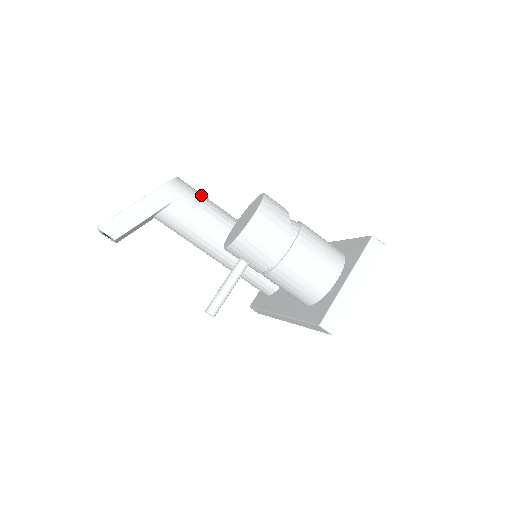
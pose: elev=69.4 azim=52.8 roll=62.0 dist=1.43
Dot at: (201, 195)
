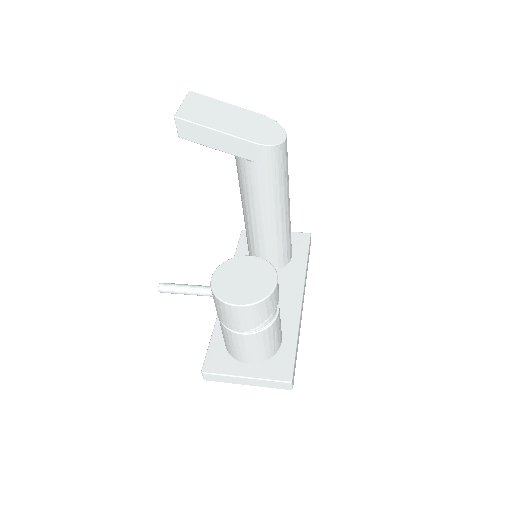
Dot at: (283, 173)
